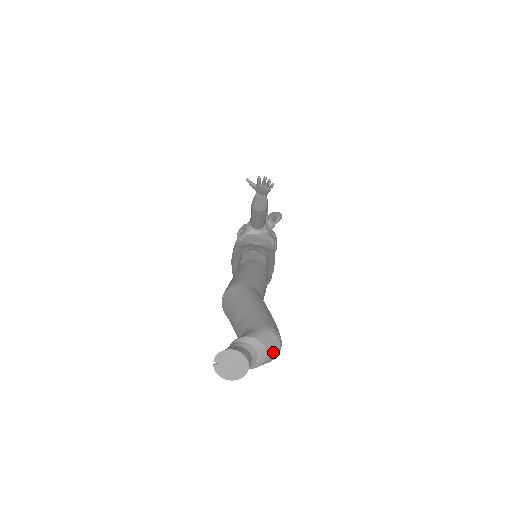
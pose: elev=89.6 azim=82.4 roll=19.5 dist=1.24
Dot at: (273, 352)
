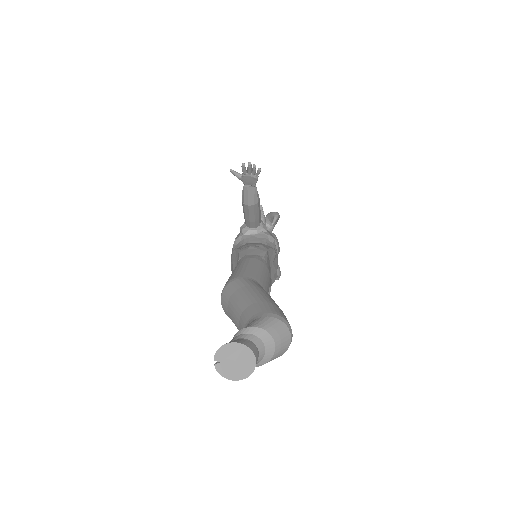
Dot at: (283, 342)
